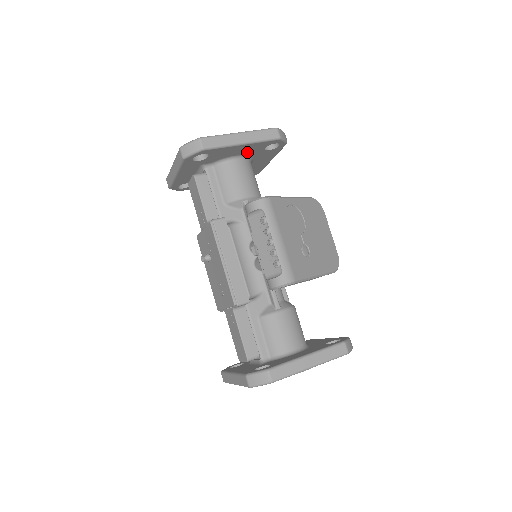
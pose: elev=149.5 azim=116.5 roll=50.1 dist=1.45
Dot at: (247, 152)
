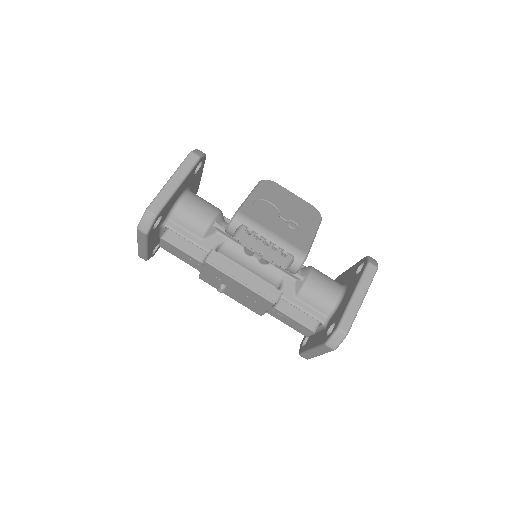
Dot at: (184, 187)
